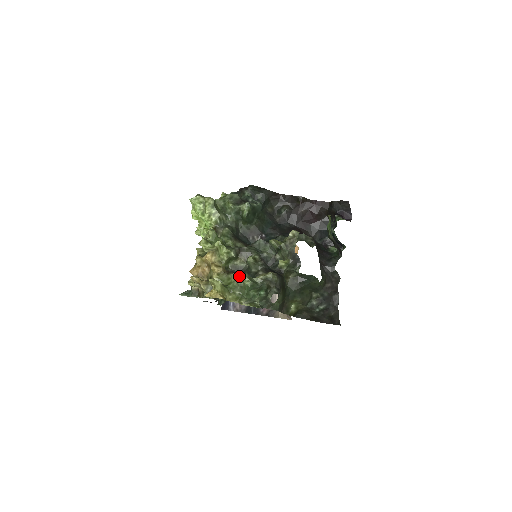
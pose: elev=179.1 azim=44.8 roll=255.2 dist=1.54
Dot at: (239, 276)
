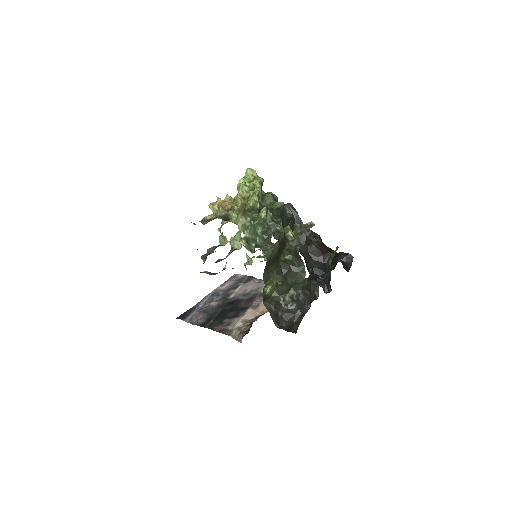
Dot at: occluded
